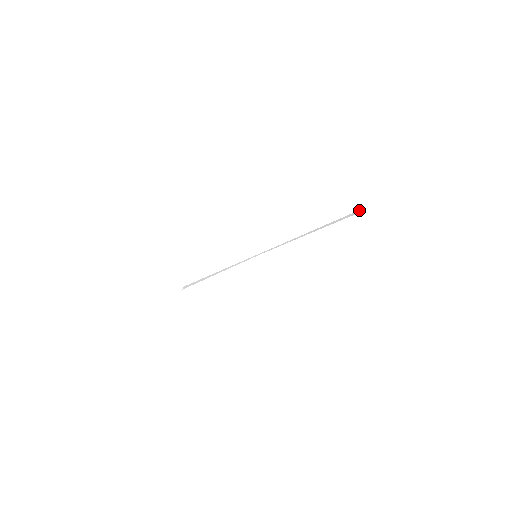
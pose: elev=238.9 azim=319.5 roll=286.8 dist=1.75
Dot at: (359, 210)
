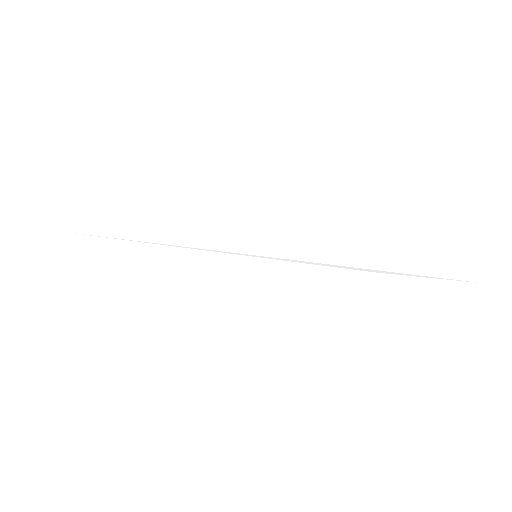
Dot at: (474, 275)
